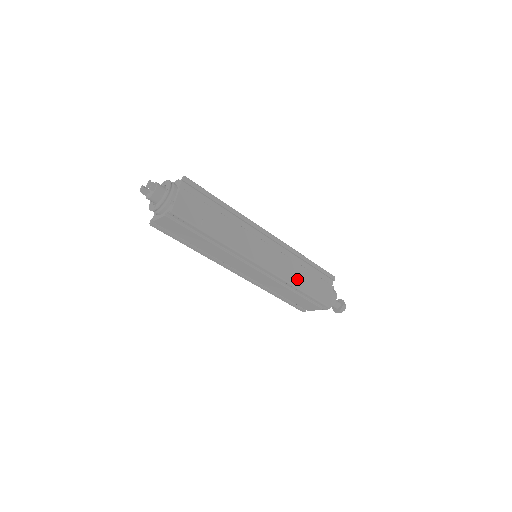
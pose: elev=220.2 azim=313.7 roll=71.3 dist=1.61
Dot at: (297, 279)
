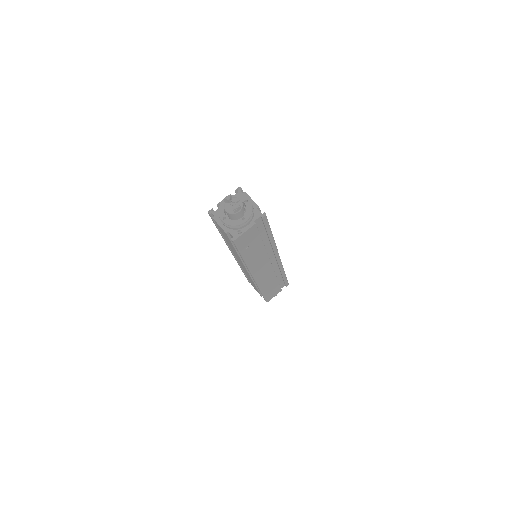
Dot at: (266, 286)
